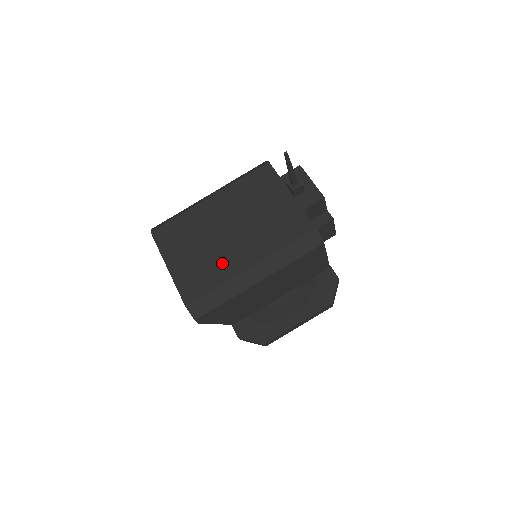
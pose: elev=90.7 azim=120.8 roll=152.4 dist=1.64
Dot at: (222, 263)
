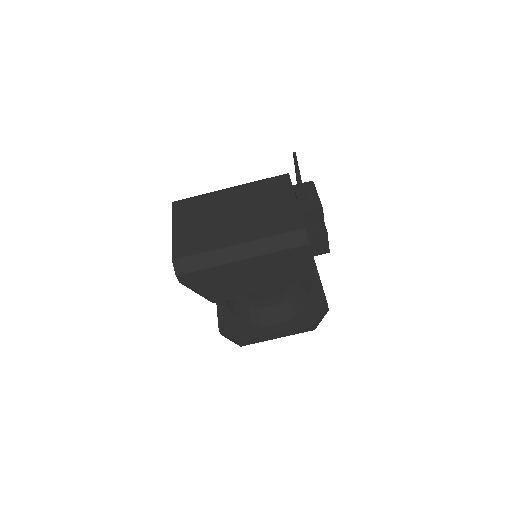
Dot at: (216, 236)
